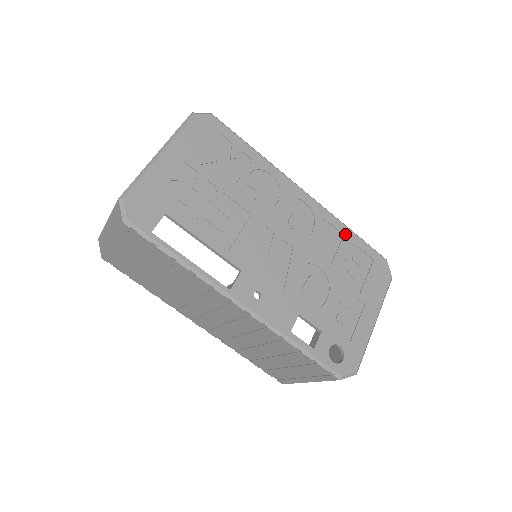
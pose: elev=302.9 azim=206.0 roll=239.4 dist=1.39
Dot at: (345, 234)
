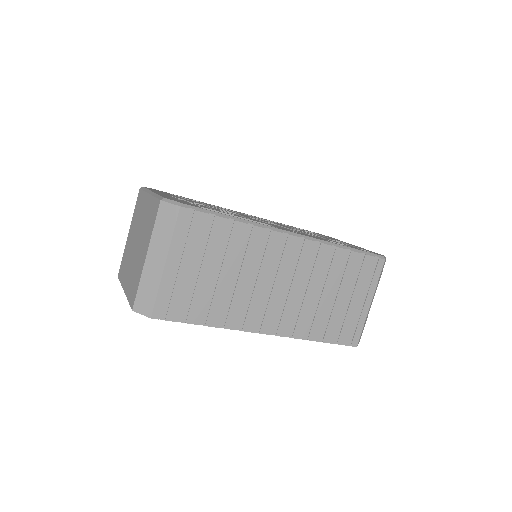
Dot at: (286, 225)
